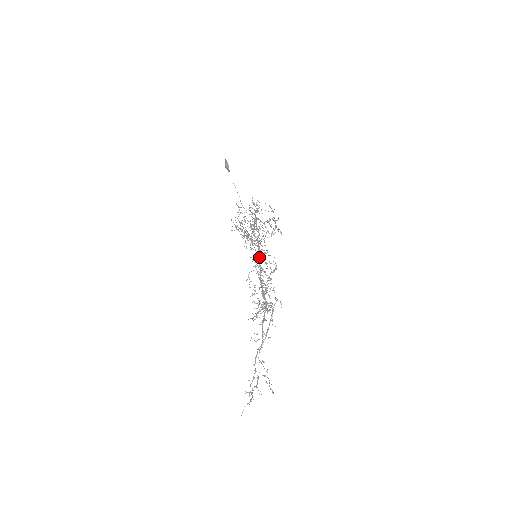
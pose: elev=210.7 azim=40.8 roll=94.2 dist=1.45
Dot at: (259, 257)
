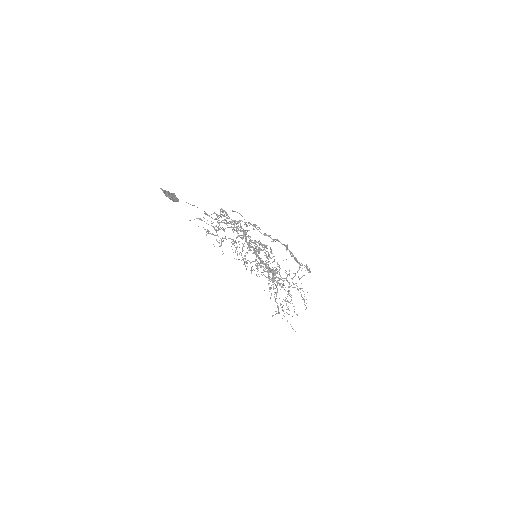
Dot at: (268, 265)
